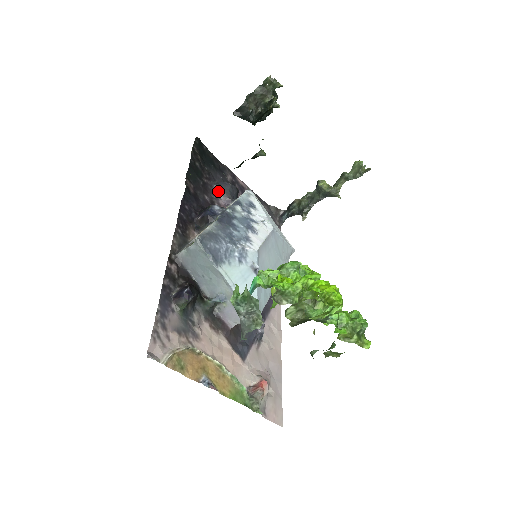
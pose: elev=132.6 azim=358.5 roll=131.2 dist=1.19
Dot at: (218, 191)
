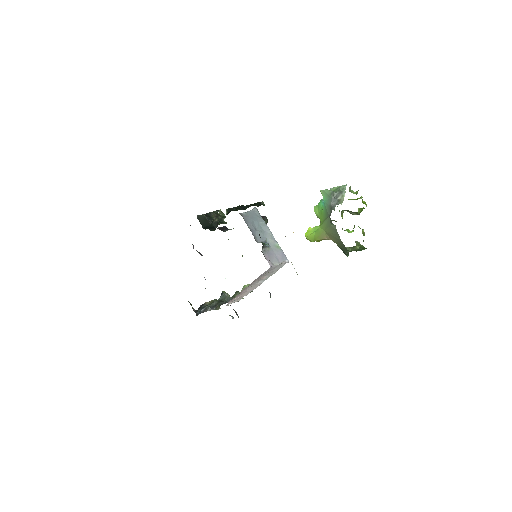
Dot at: (193, 247)
